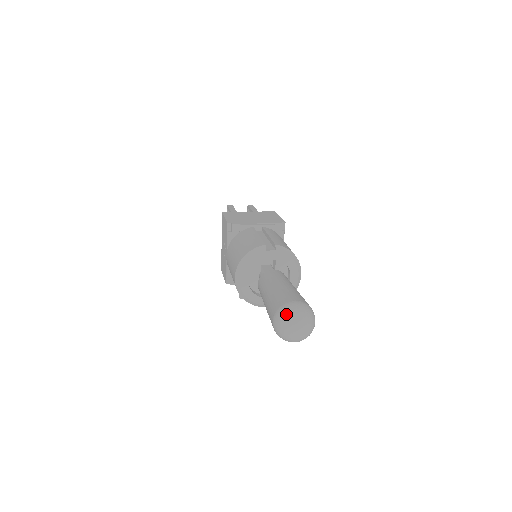
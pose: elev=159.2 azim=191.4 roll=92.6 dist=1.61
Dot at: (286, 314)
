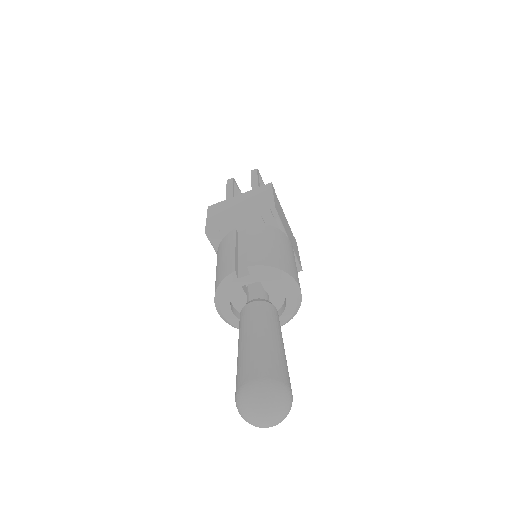
Dot at: (242, 404)
